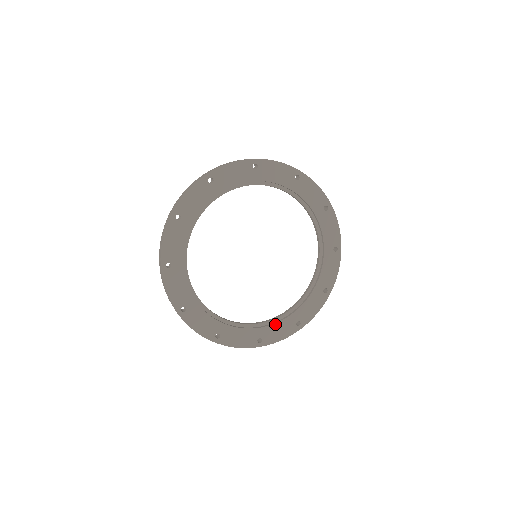
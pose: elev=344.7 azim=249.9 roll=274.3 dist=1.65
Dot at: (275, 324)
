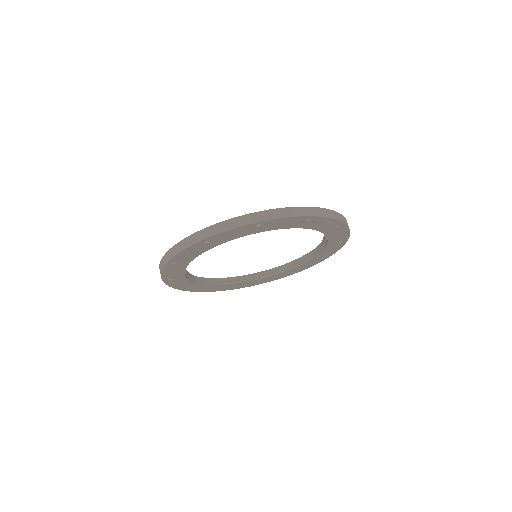
Dot at: occluded
